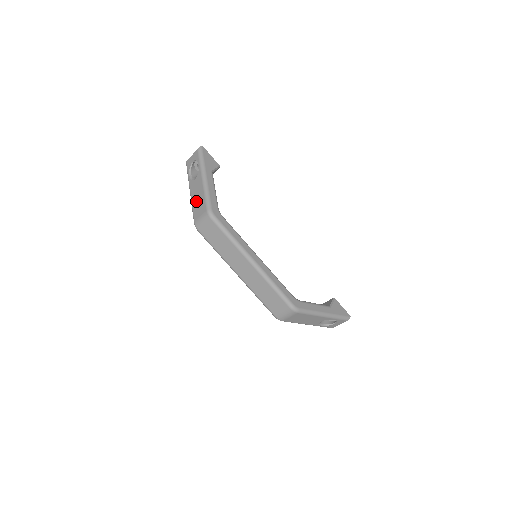
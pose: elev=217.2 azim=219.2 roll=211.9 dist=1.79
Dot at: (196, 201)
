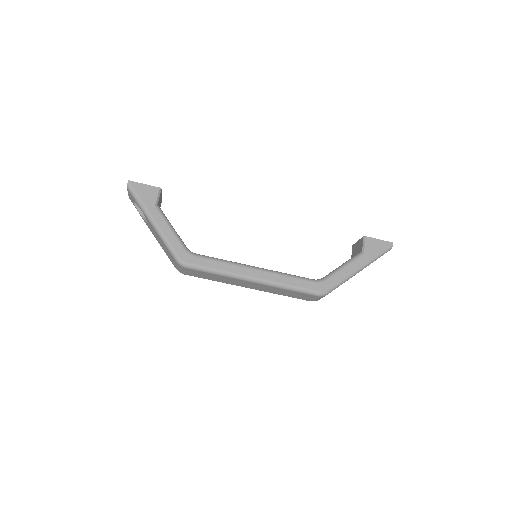
Dot at: (163, 247)
